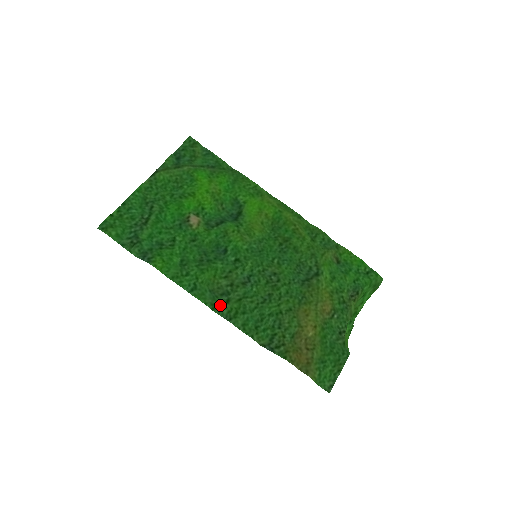
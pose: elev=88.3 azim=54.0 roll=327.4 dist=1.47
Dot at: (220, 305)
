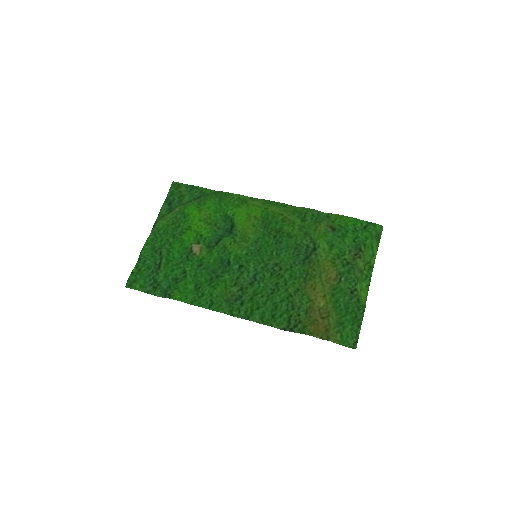
Dot at: (237, 309)
